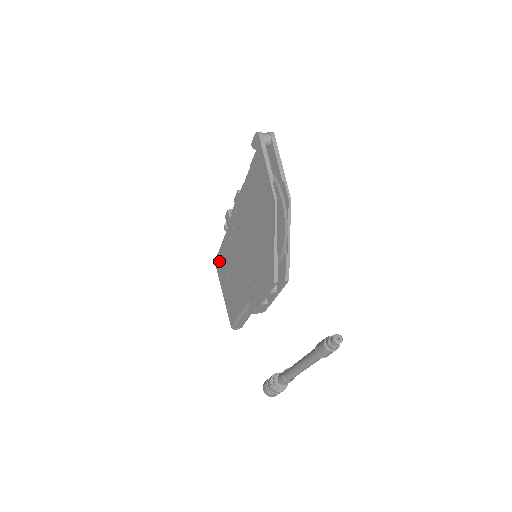
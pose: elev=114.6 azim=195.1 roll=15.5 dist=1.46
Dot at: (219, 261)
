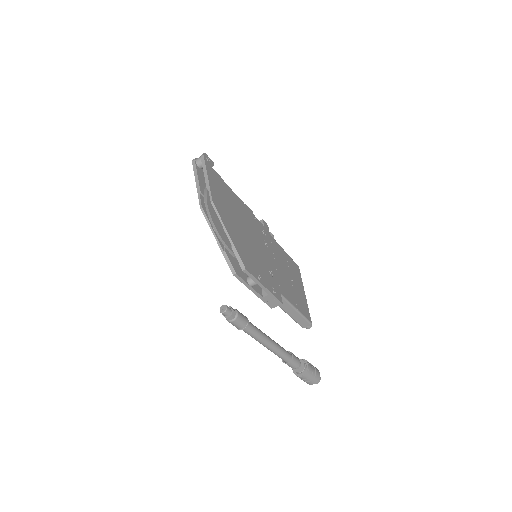
Dot at: occluded
